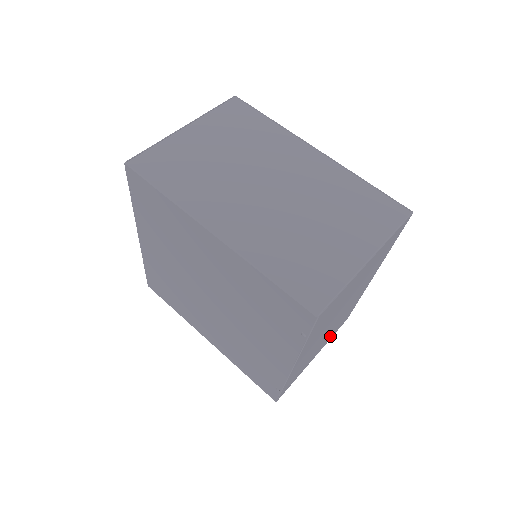
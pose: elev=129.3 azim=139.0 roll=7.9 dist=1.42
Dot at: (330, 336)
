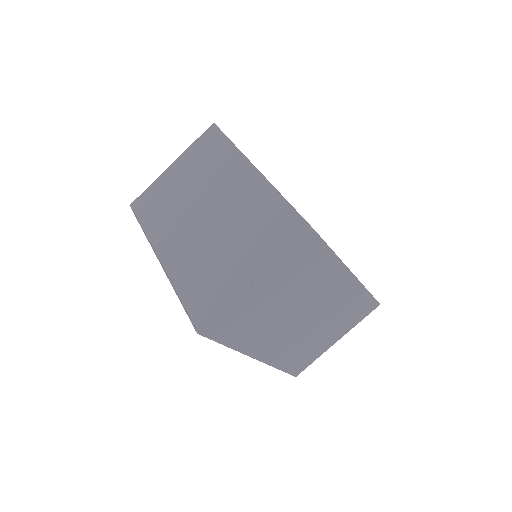
Dot at: (345, 323)
